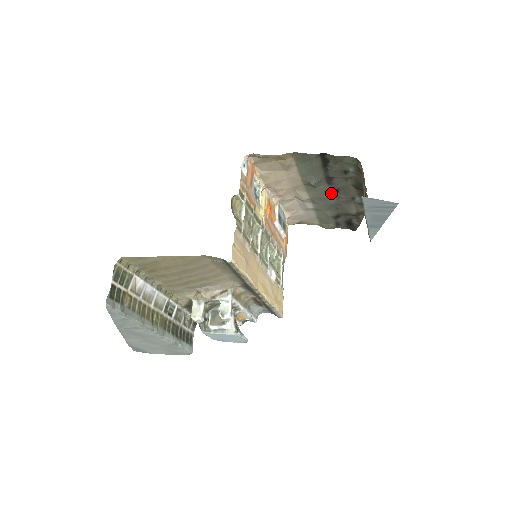
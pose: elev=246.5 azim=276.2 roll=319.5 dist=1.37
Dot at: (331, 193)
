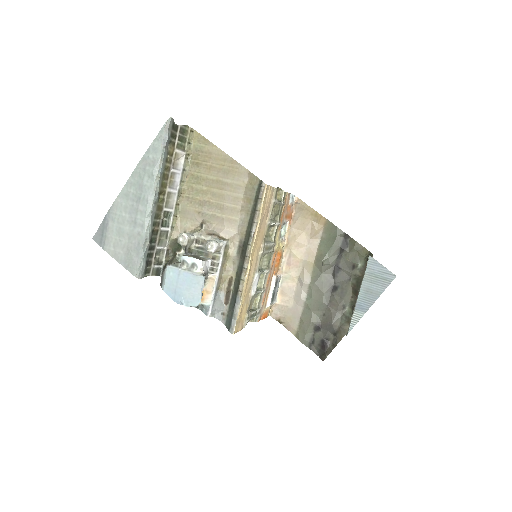
Dot at: (329, 289)
